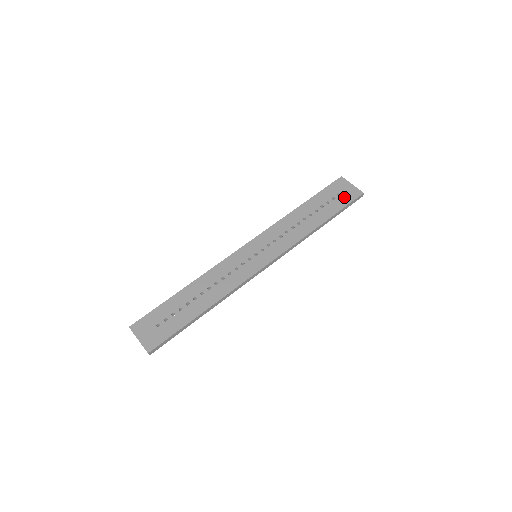
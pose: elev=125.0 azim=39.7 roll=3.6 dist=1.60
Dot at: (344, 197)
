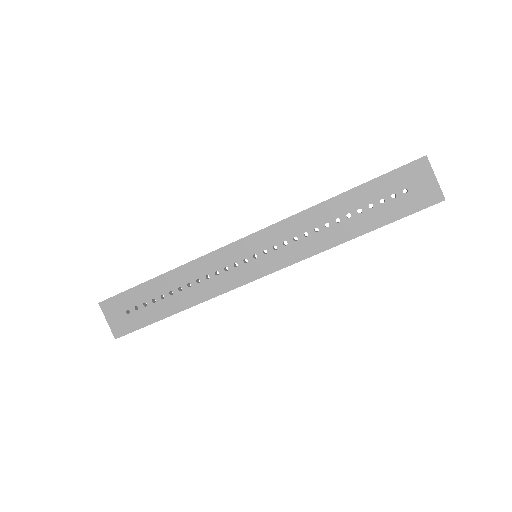
Dot at: (411, 199)
